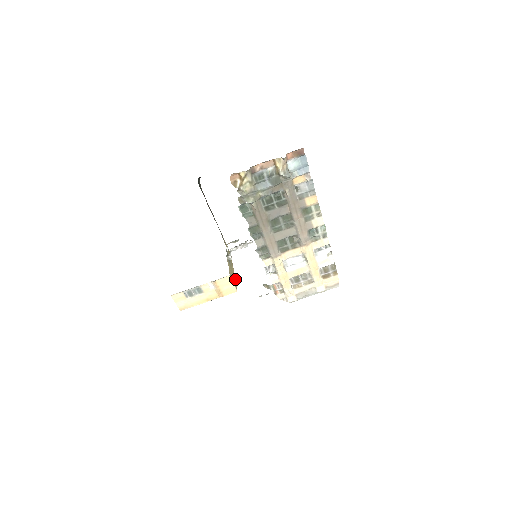
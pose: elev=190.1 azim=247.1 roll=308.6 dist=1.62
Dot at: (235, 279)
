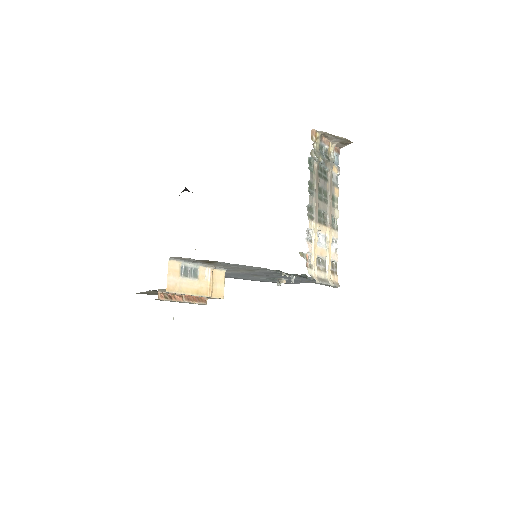
Dot at: (206, 298)
